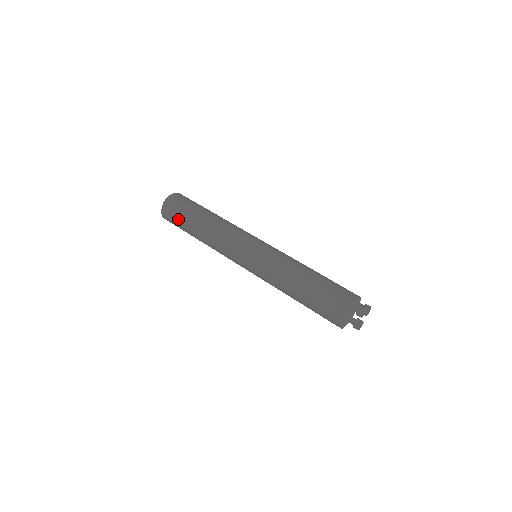
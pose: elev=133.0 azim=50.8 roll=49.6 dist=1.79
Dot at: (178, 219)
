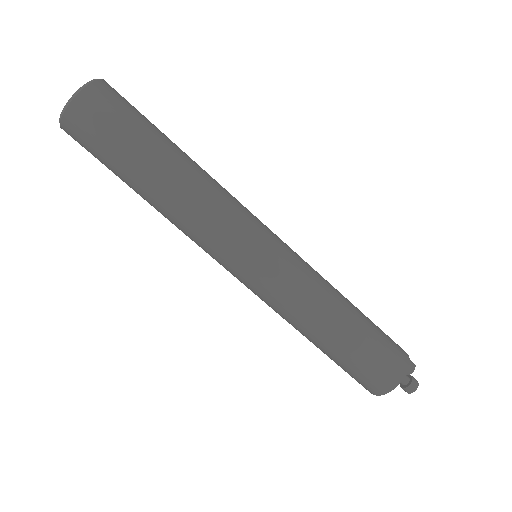
Dot at: (104, 155)
